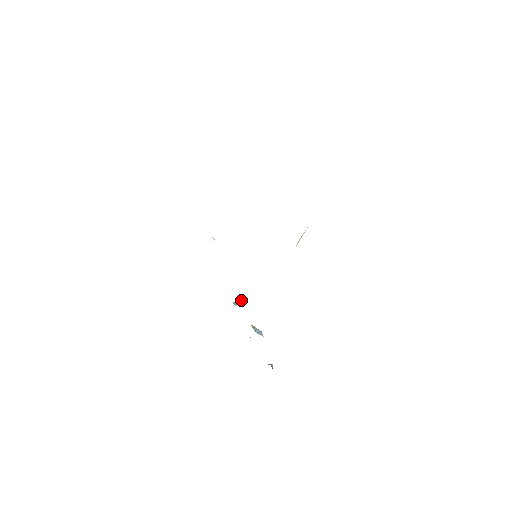
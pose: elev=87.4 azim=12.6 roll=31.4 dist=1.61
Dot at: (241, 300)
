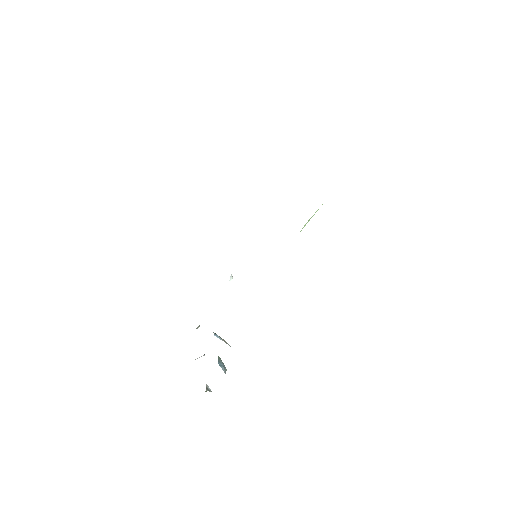
Dot at: occluded
